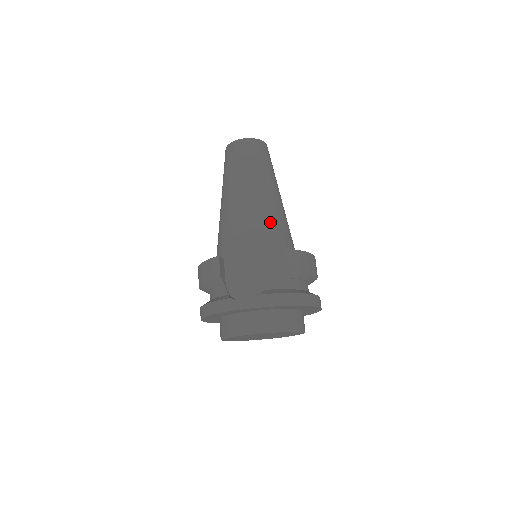
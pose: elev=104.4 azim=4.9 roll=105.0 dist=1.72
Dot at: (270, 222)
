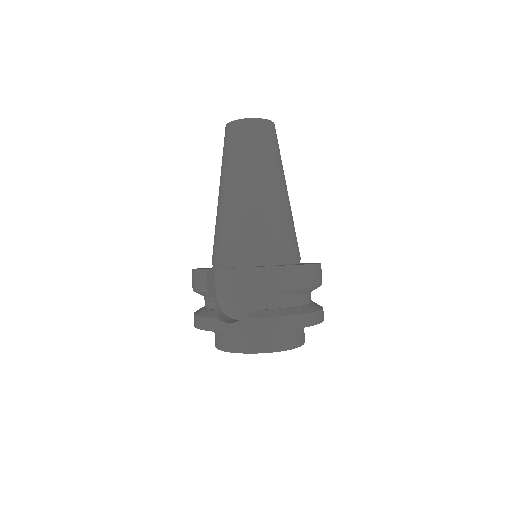
Dot at: (267, 227)
